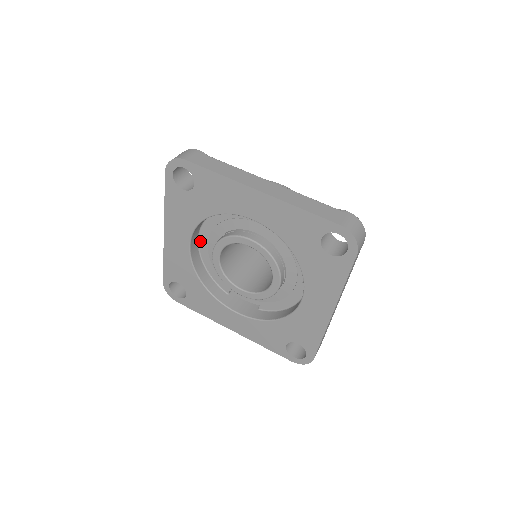
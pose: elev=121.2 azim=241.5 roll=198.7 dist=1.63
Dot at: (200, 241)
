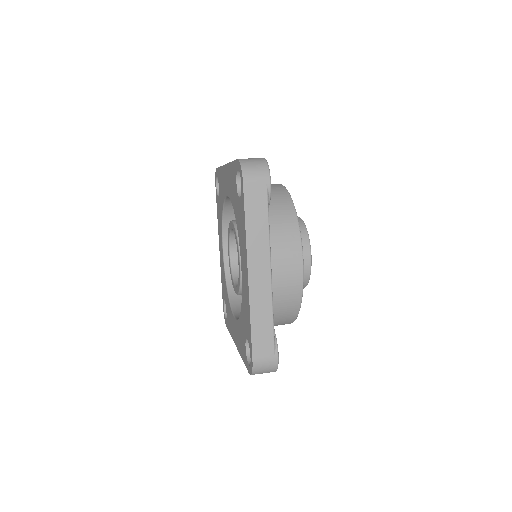
Dot at: occluded
